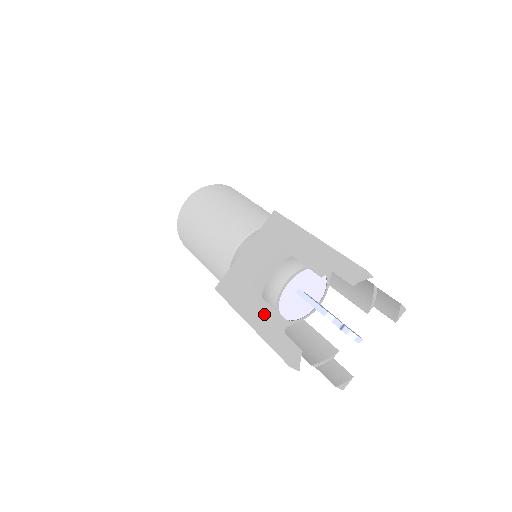
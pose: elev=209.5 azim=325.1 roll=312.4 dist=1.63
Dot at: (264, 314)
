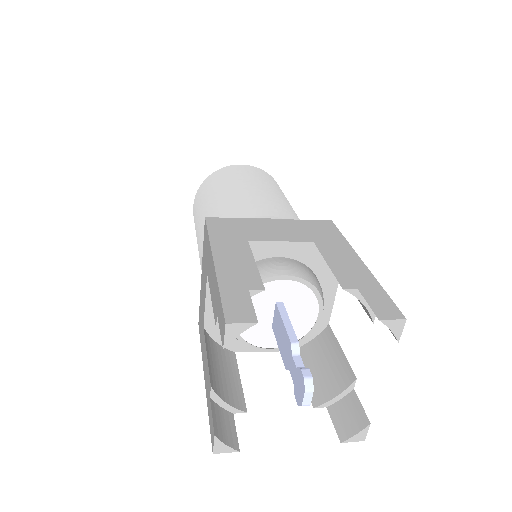
Dot at: (242, 266)
